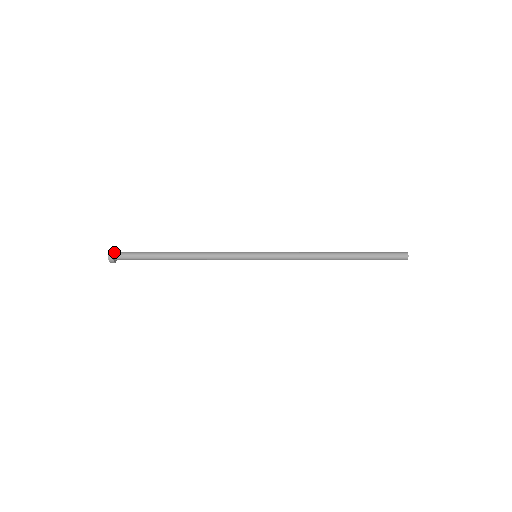
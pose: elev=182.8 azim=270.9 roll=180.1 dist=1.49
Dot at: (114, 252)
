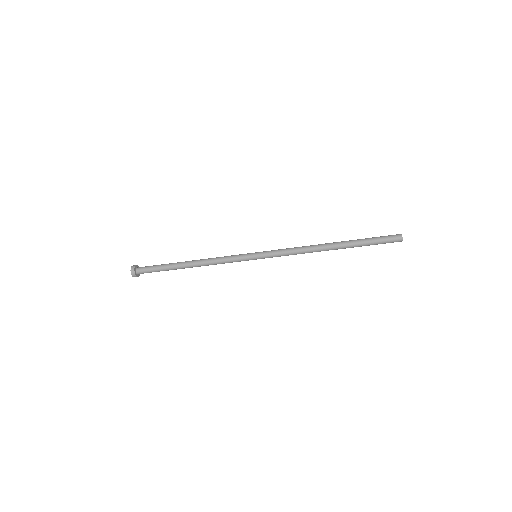
Dot at: (137, 267)
